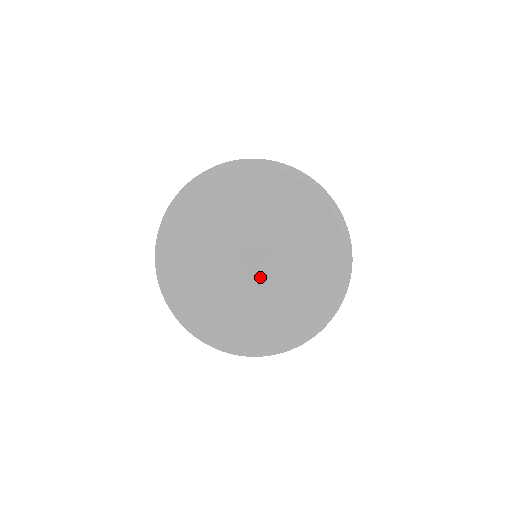
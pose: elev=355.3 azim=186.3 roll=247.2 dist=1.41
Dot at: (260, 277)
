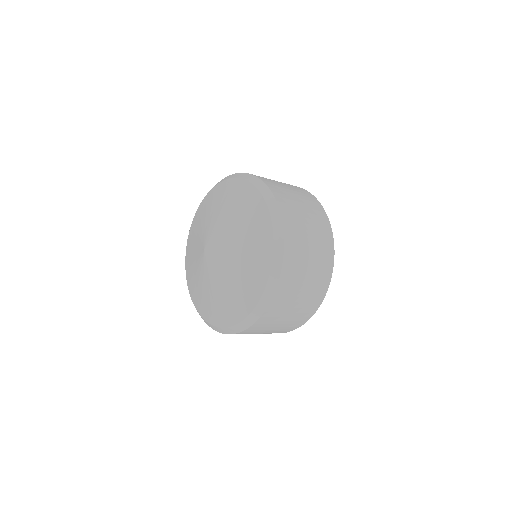
Dot at: (216, 256)
